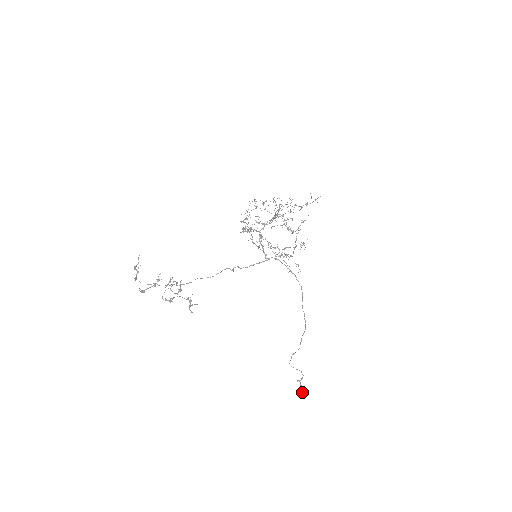
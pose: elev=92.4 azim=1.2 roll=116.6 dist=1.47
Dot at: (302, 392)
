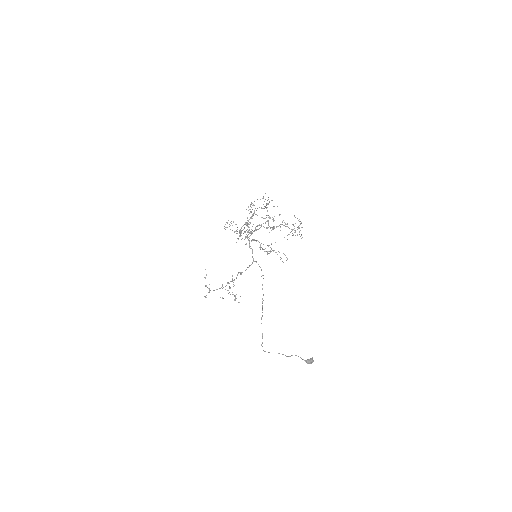
Dot at: (306, 361)
